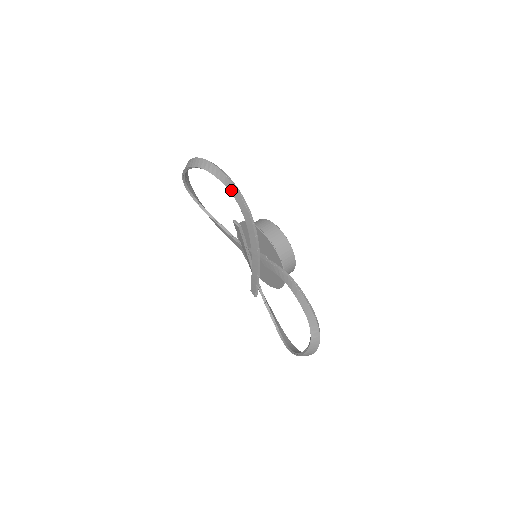
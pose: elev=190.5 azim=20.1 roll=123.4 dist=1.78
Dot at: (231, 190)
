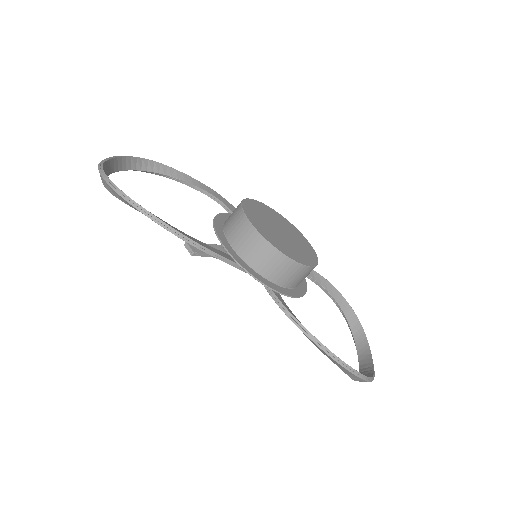
Dot at: occluded
